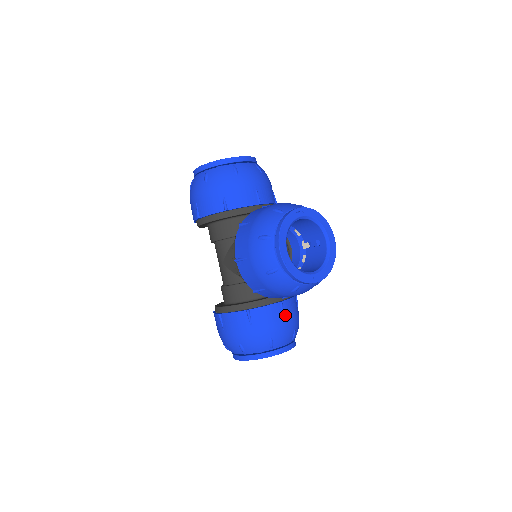
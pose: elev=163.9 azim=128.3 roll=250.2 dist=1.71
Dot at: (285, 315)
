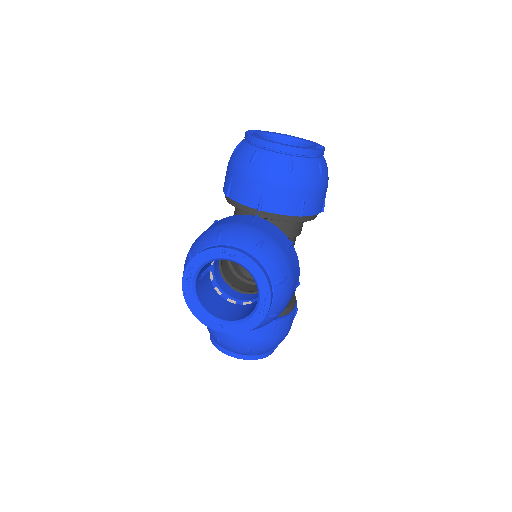
Dot at: occluded
